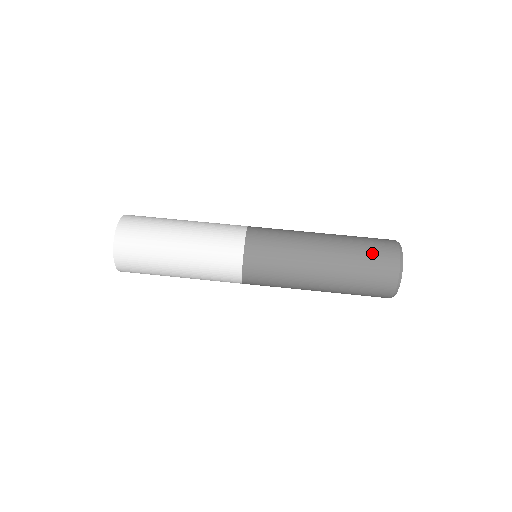
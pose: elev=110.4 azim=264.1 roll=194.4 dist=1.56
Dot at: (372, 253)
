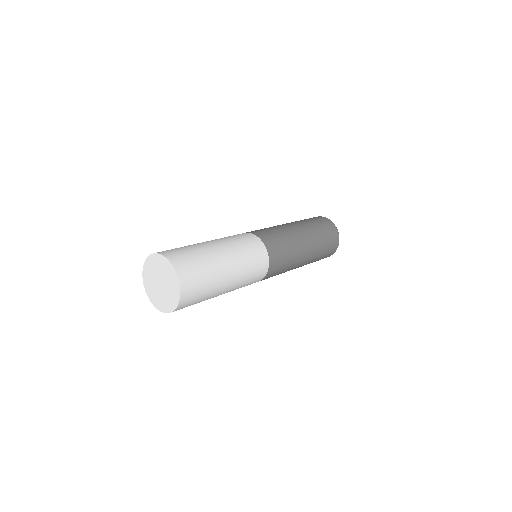
Dot at: occluded
